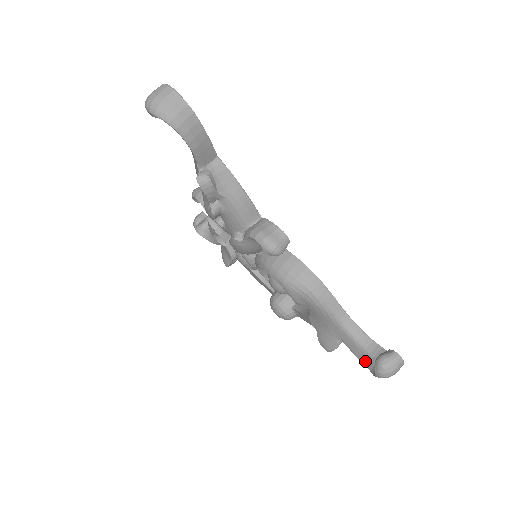
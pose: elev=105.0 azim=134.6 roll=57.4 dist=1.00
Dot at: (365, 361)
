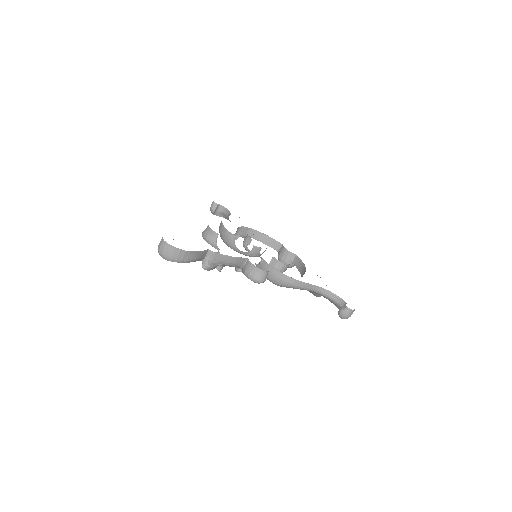
Dot at: (336, 306)
